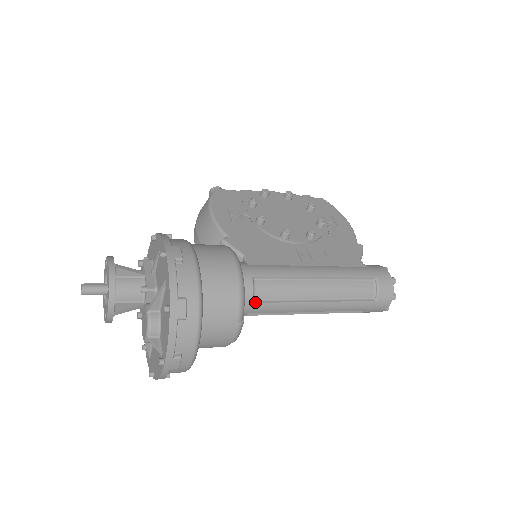
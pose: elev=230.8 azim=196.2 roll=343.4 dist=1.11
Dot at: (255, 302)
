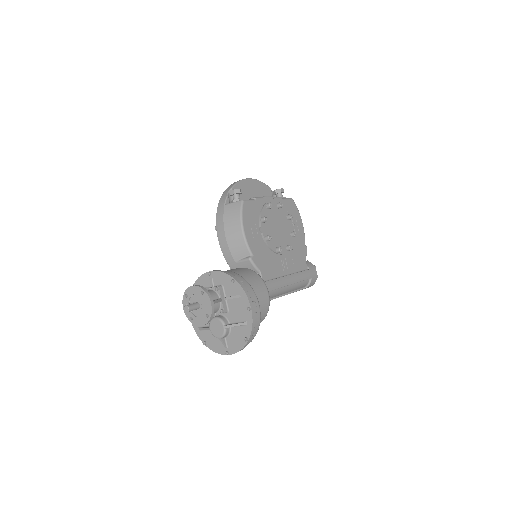
Dot at: occluded
